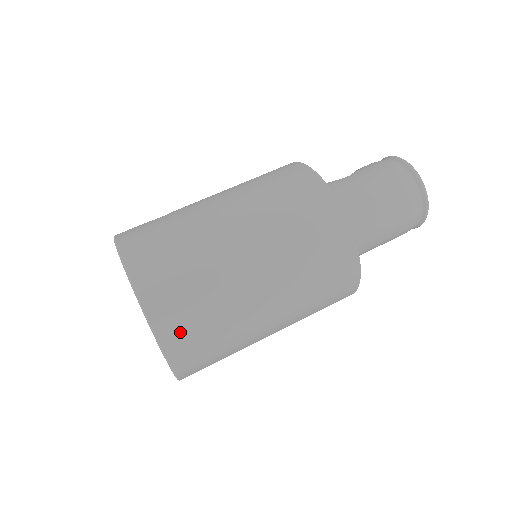
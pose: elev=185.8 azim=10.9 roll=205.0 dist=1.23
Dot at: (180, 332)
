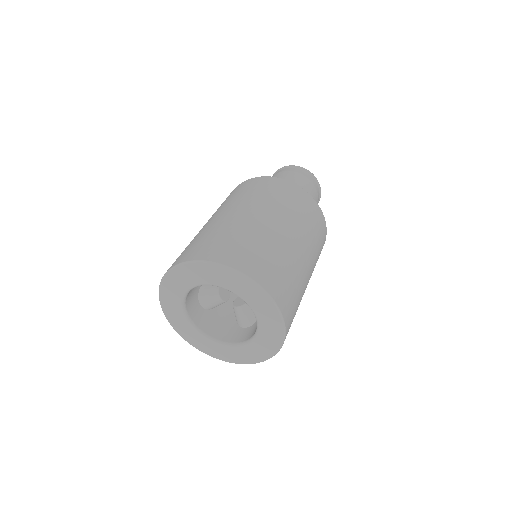
Dot at: (219, 251)
